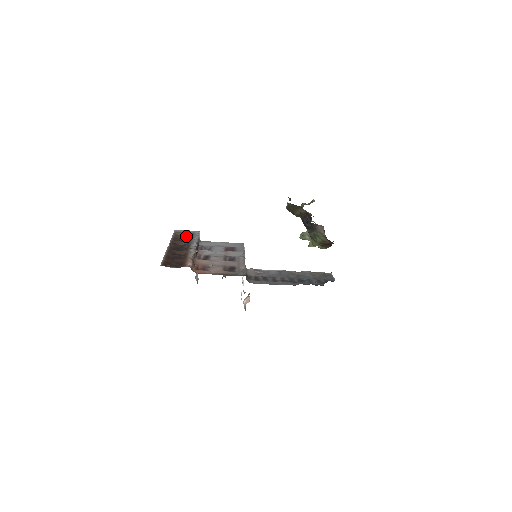
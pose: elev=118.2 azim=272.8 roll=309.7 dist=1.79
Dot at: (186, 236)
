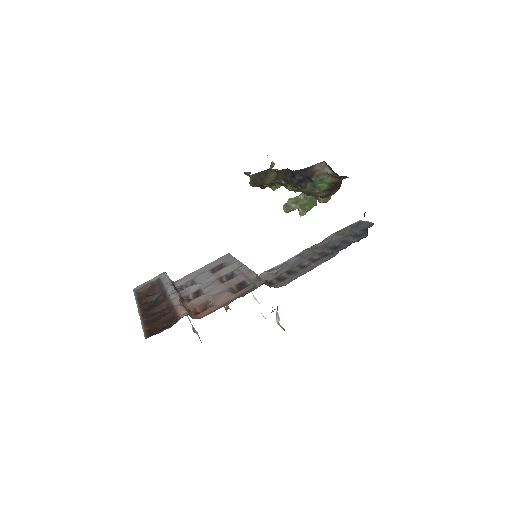
Dot at: (152, 287)
